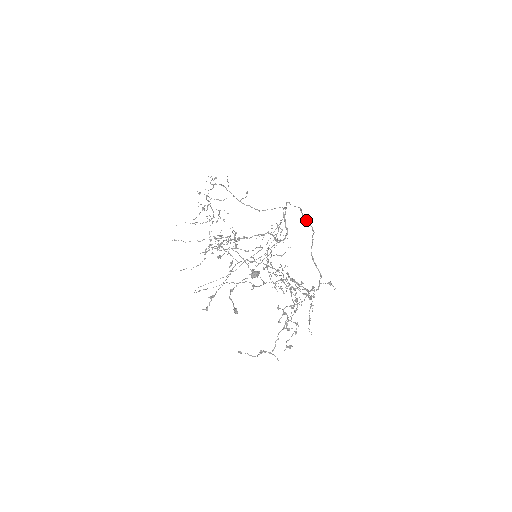
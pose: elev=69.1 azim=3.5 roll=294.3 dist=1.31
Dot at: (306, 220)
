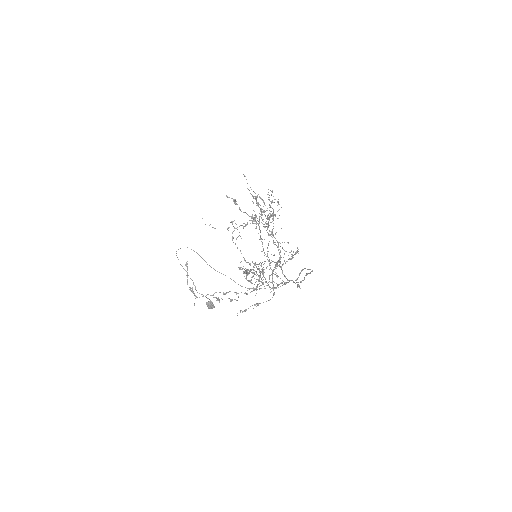
Dot at: occluded
